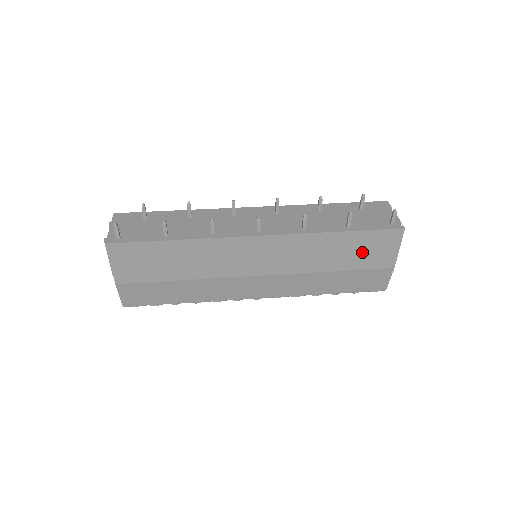
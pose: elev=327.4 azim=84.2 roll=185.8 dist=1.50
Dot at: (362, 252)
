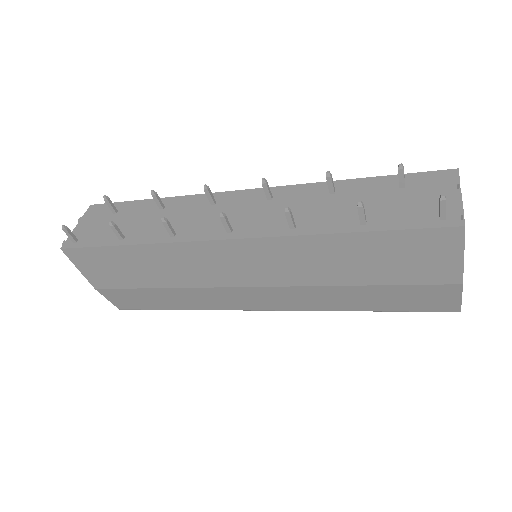
Dot at: (395, 261)
